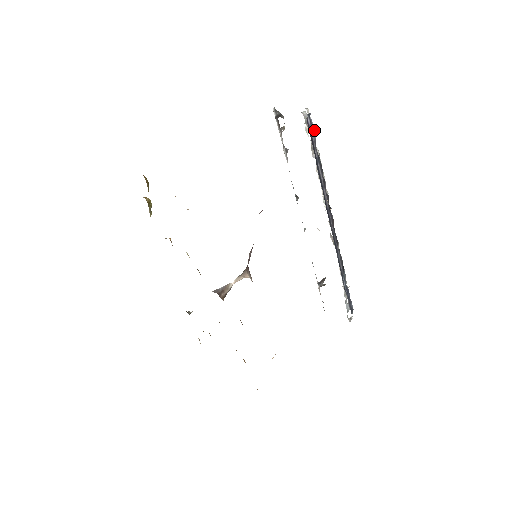
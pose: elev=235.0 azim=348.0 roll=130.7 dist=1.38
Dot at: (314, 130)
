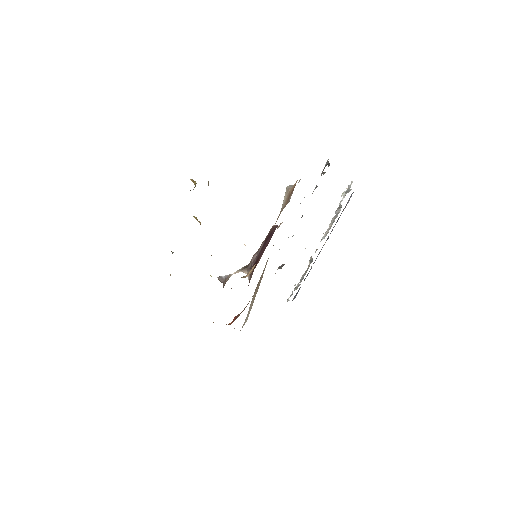
Dot at: occluded
